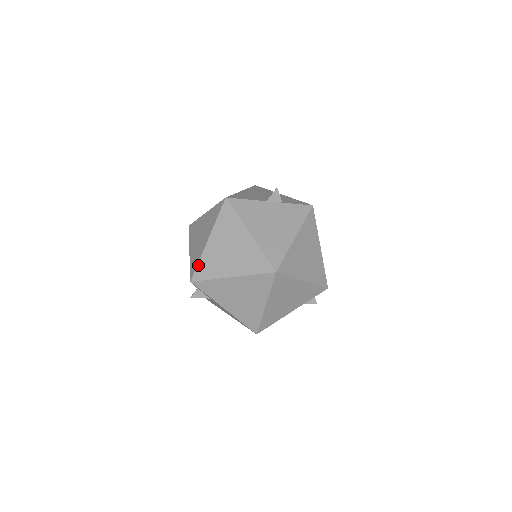
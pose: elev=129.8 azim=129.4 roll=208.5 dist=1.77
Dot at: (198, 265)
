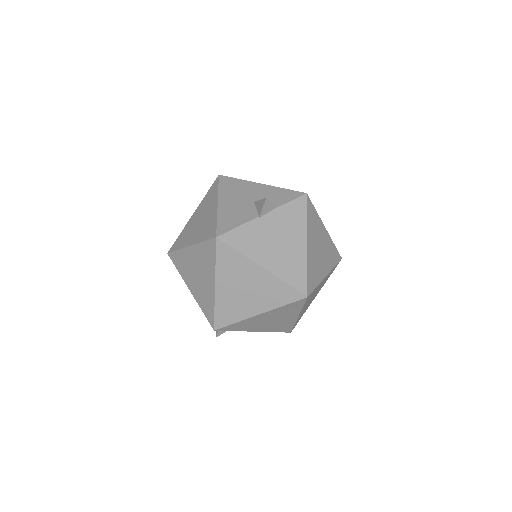
Dot at: (215, 313)
